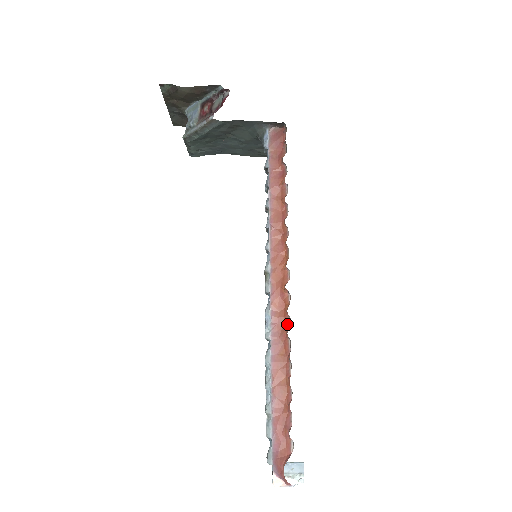
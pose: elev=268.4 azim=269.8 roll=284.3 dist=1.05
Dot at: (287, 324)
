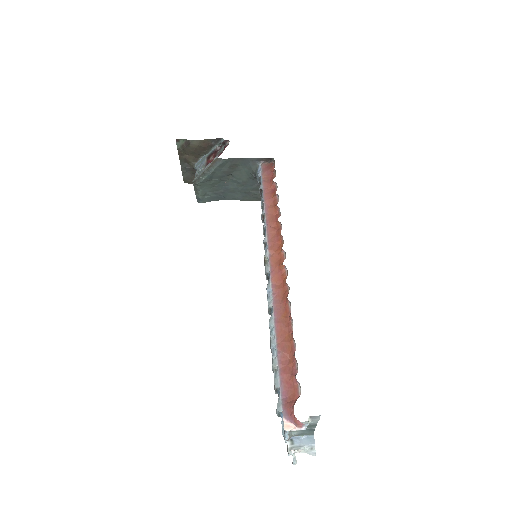
Dot at: (286, 292)
